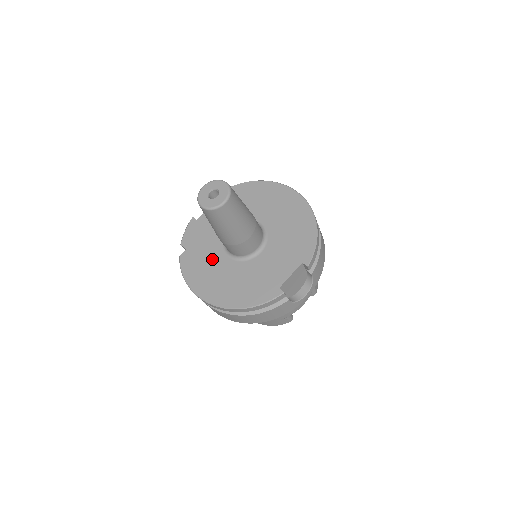
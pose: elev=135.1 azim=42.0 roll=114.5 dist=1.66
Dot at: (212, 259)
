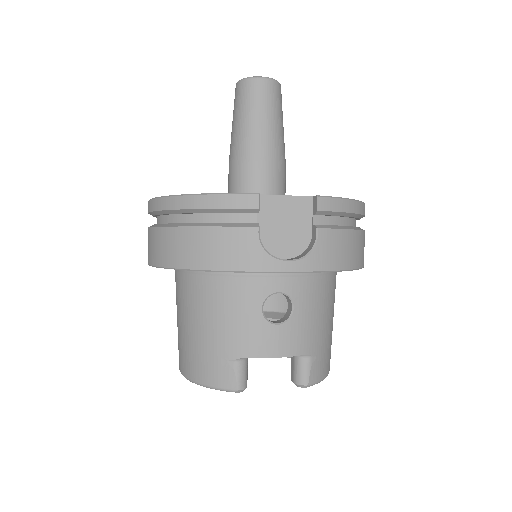
Dot at: occluded
